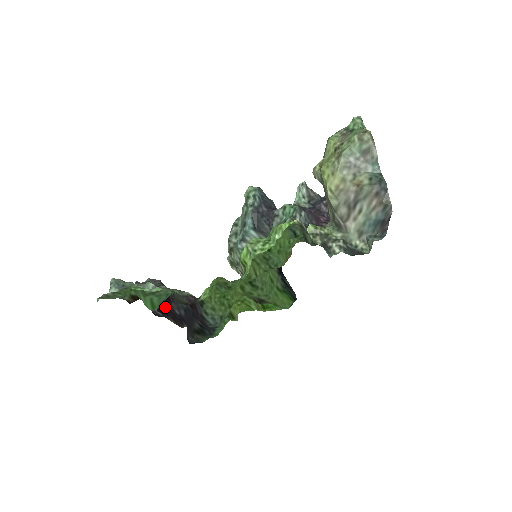
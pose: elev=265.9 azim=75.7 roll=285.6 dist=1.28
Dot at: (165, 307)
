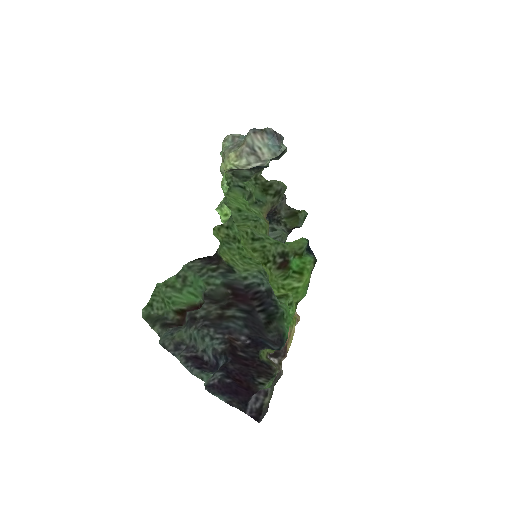
Dot at: (242, 369)
